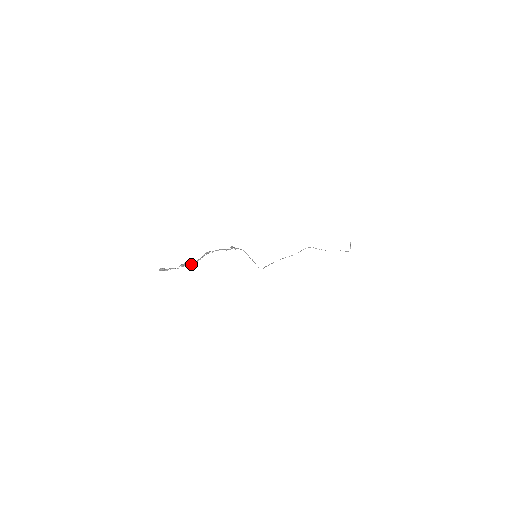
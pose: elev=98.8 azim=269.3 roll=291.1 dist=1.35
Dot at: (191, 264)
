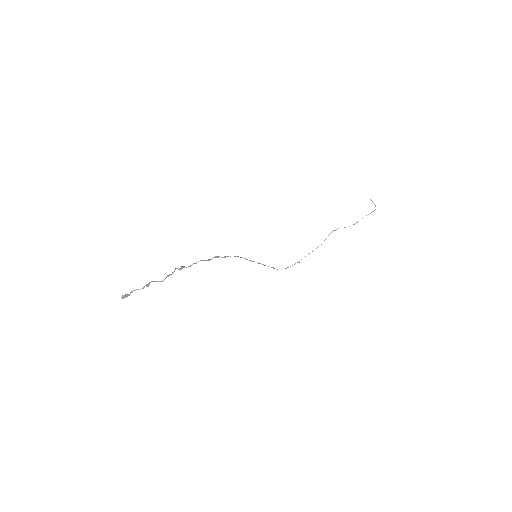
Dot at: (158, 281)
